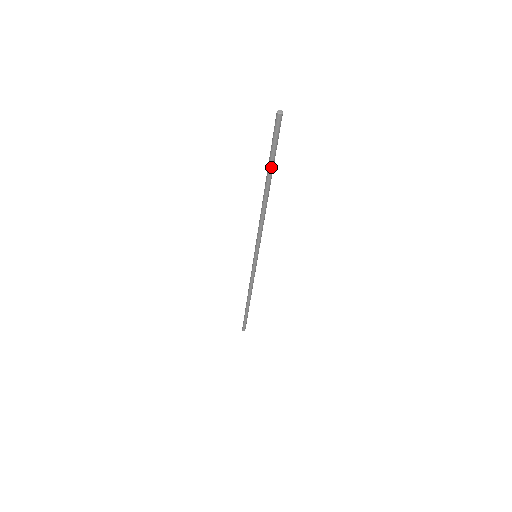
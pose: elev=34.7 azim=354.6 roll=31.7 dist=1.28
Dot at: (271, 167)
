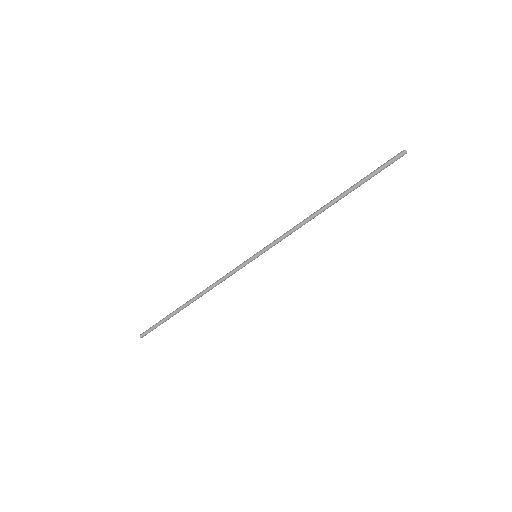
Dot at: (359, 185)
